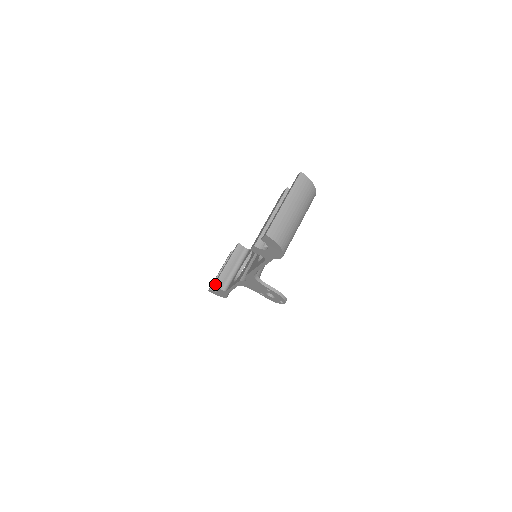
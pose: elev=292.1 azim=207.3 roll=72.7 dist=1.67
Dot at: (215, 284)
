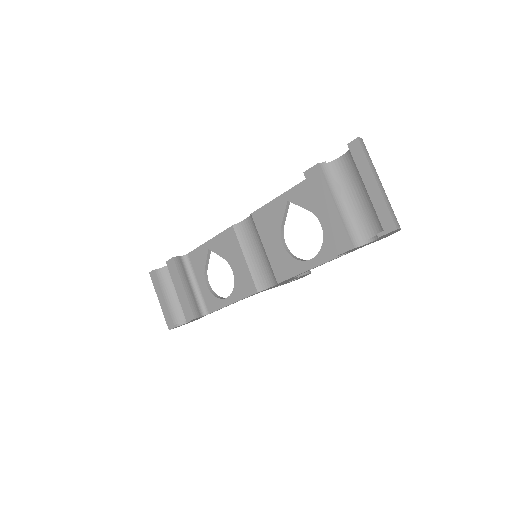
Dot at: (195, 318)
